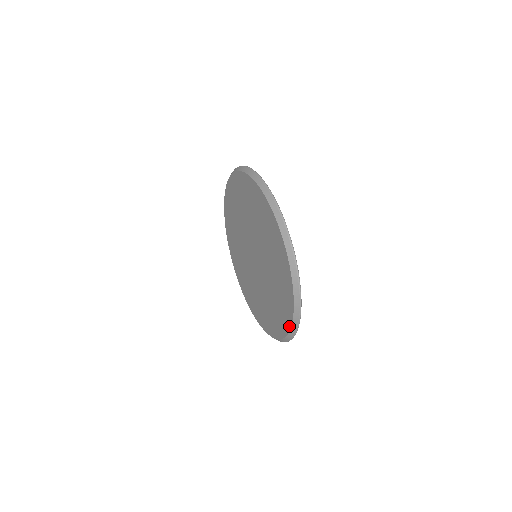
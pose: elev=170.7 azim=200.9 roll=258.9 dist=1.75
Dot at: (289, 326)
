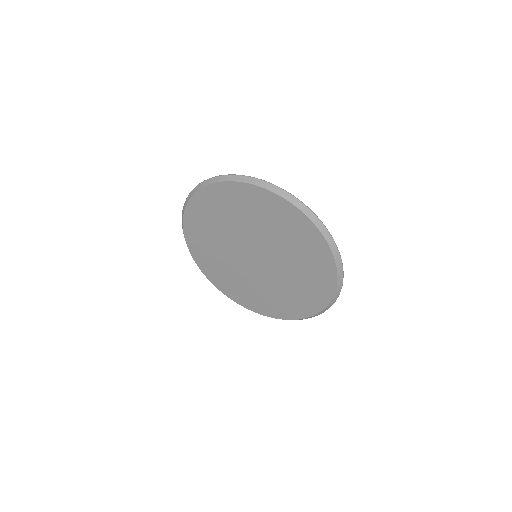
Dot at: (322, 239)
